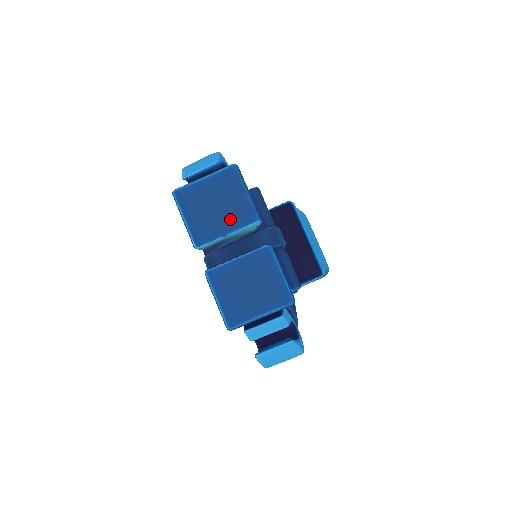
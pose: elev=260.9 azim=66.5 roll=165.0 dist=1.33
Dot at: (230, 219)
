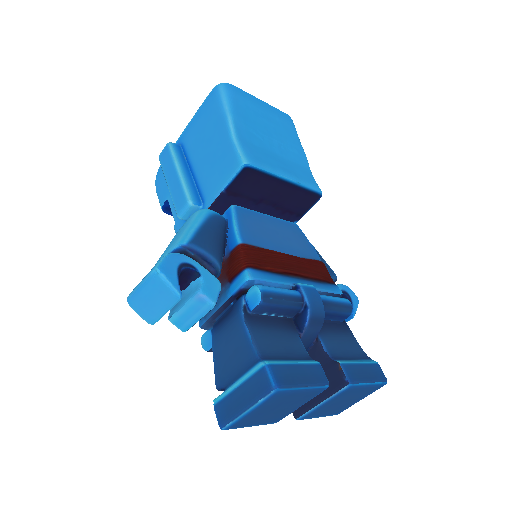
Dot at: (299, 403)
